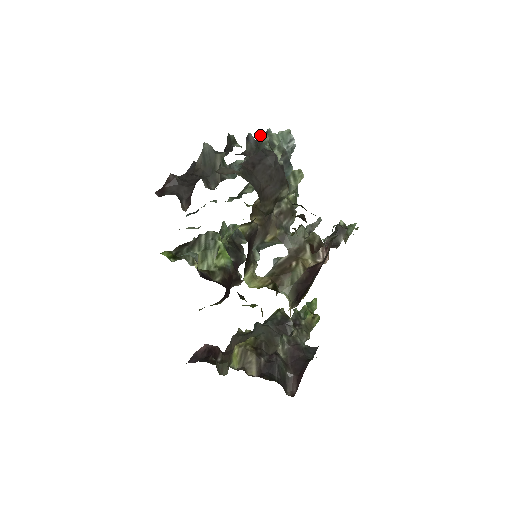
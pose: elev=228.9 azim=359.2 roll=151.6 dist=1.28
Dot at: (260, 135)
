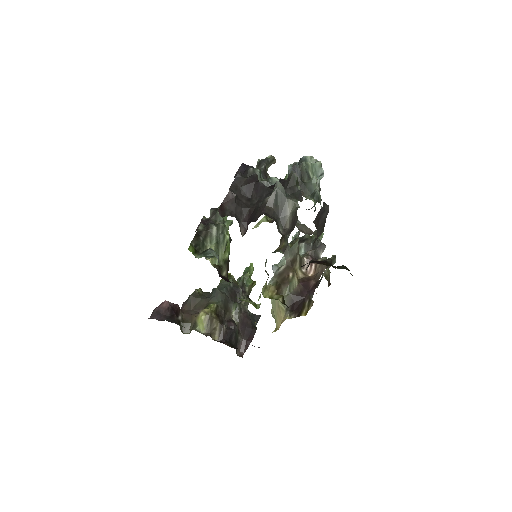
Dot at: (301, 164)
